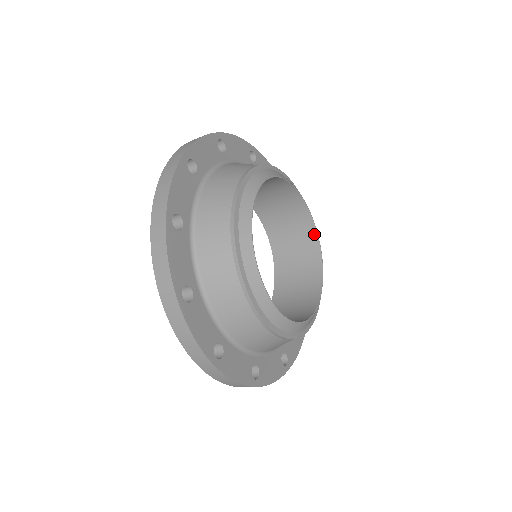
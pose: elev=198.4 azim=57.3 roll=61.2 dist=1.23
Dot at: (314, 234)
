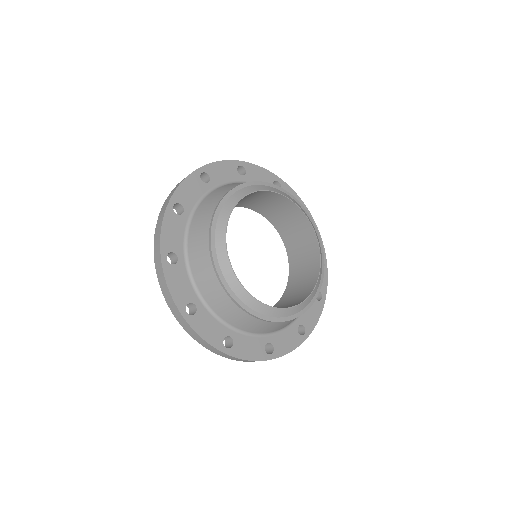
Dot at: (289, 202)
